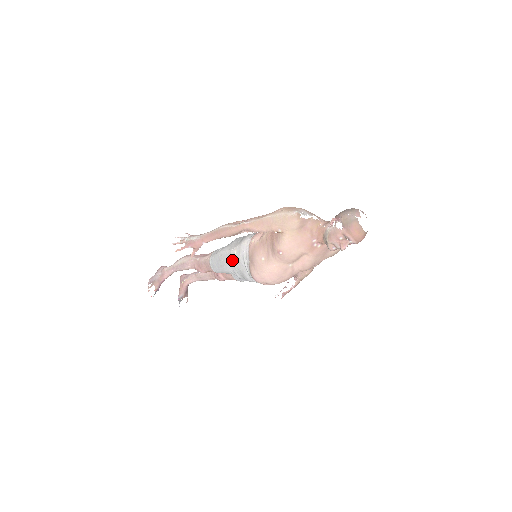
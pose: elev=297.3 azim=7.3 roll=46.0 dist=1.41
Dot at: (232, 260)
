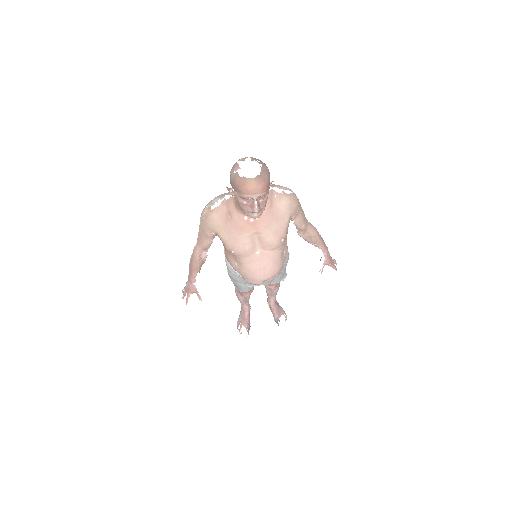
Dot at: (232, 278)
